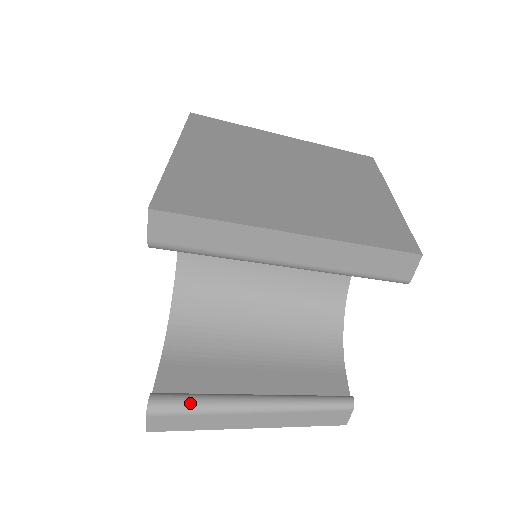
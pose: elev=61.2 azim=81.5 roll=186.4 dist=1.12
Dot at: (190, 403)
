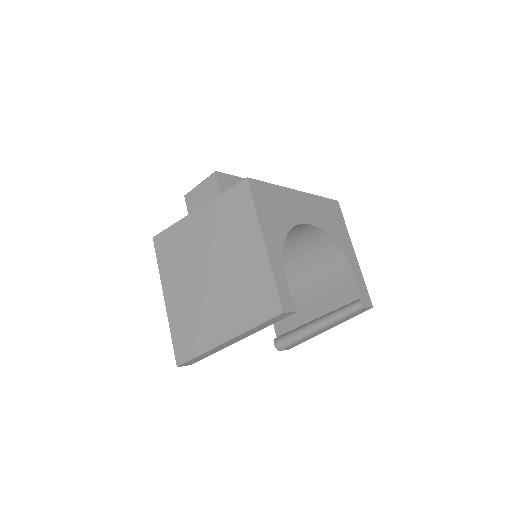
Dot at: (290, 340)
